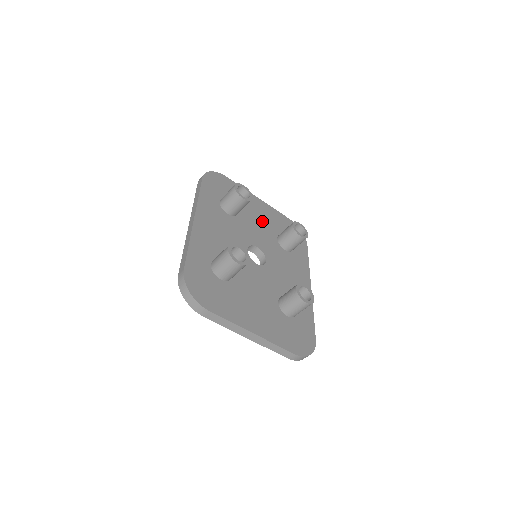
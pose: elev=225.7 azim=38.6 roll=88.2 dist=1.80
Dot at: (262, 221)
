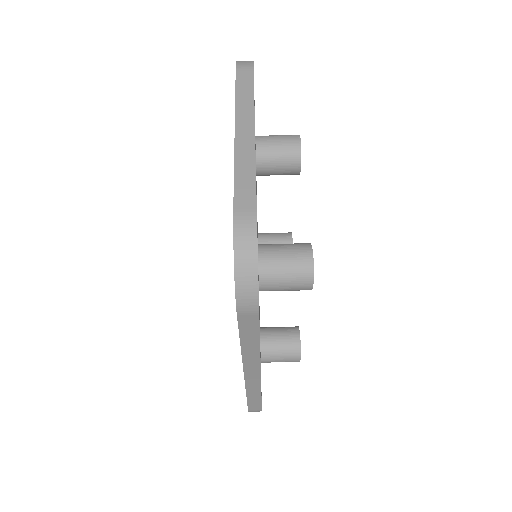
Dot at: occluded
